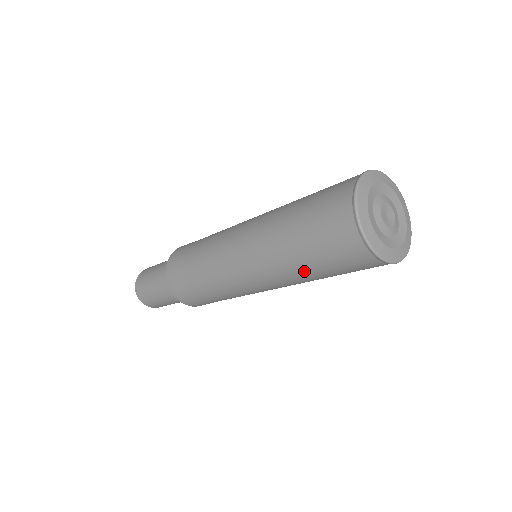
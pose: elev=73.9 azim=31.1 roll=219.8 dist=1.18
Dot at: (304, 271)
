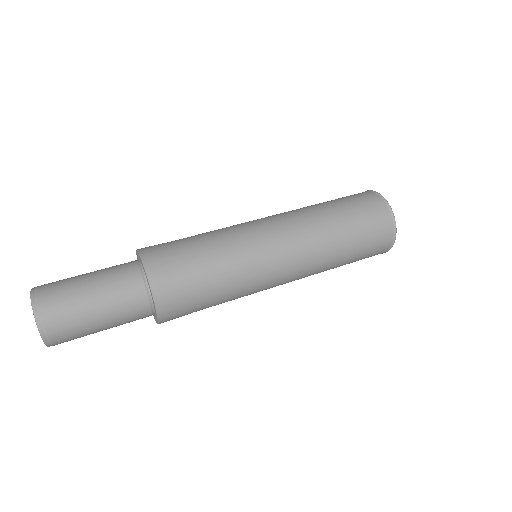
Dot at: (336, 229)
